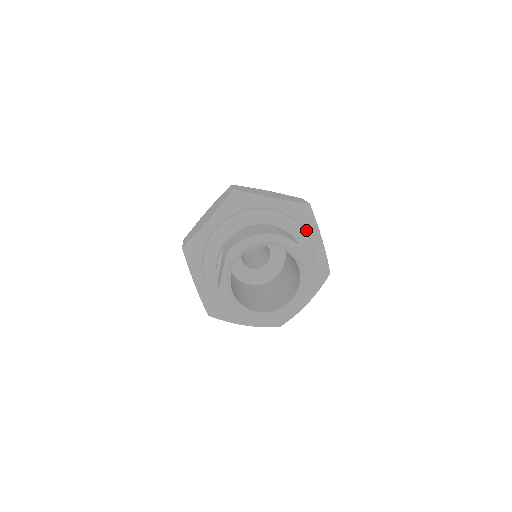
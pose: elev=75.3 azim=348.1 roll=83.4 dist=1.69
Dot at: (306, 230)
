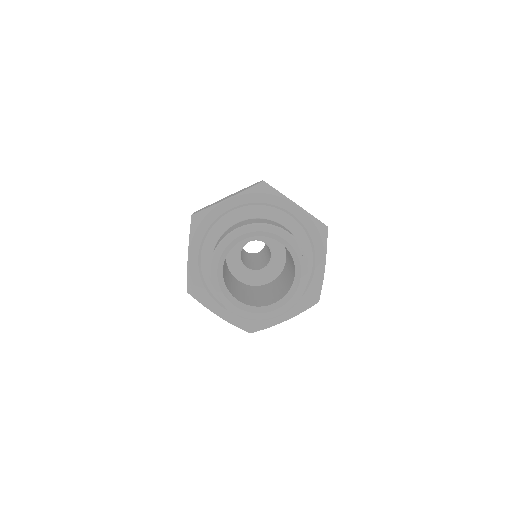
Dot at: (274, 205)
